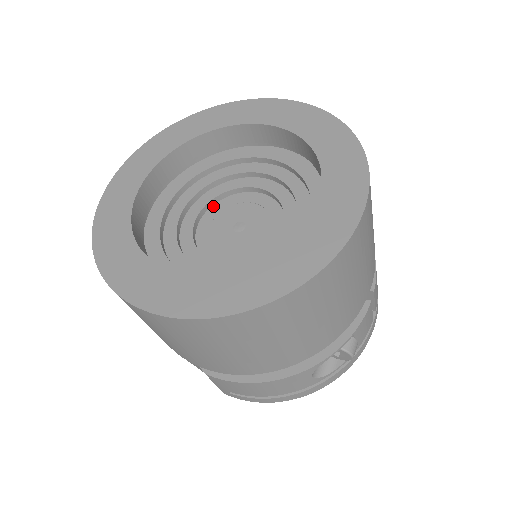
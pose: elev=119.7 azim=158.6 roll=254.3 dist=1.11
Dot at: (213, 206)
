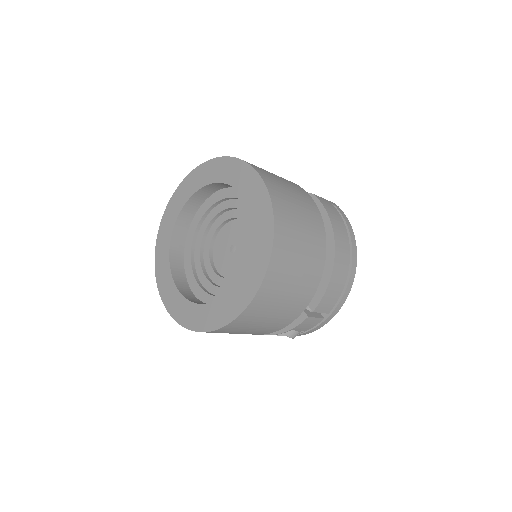
Dot at: (229, 222)
